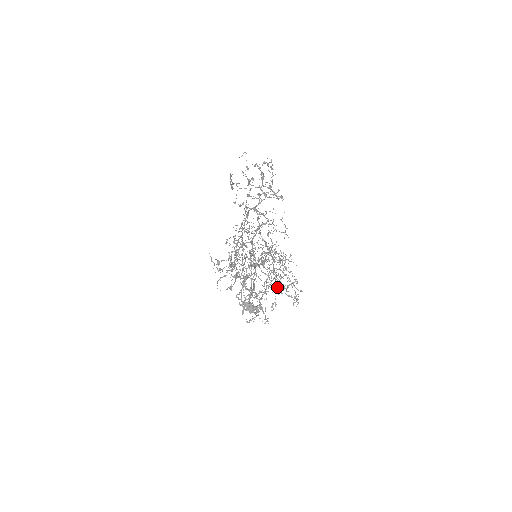
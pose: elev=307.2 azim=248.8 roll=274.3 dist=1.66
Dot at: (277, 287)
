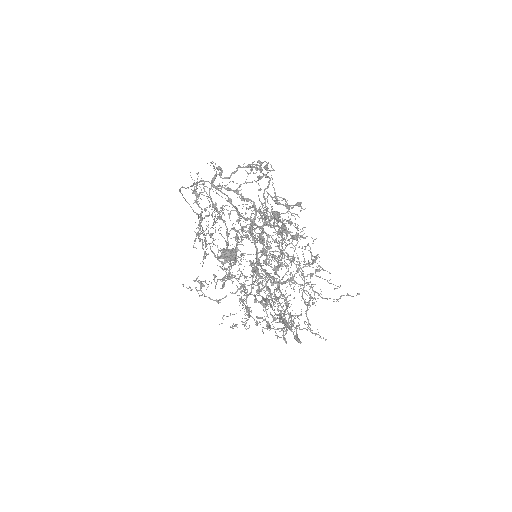
Dot at: occluded
